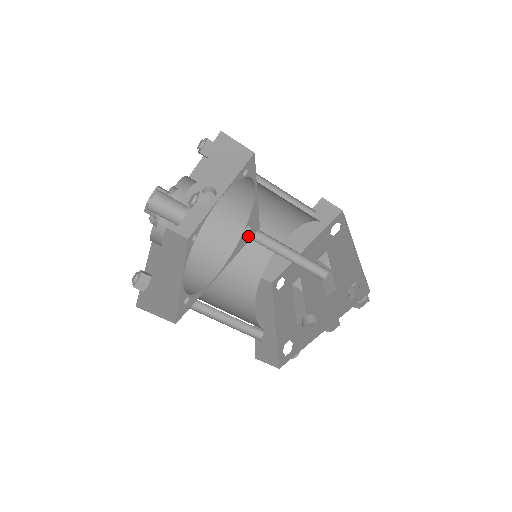
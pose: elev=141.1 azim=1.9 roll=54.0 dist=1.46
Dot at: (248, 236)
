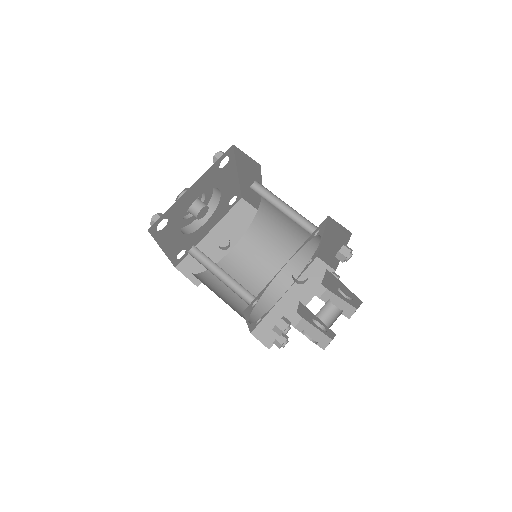
Dot at: occluded
